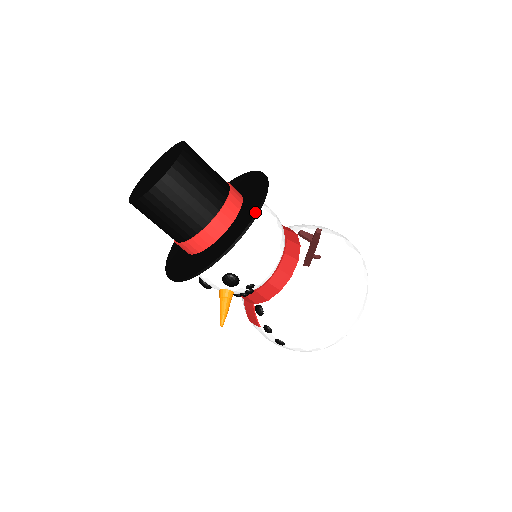
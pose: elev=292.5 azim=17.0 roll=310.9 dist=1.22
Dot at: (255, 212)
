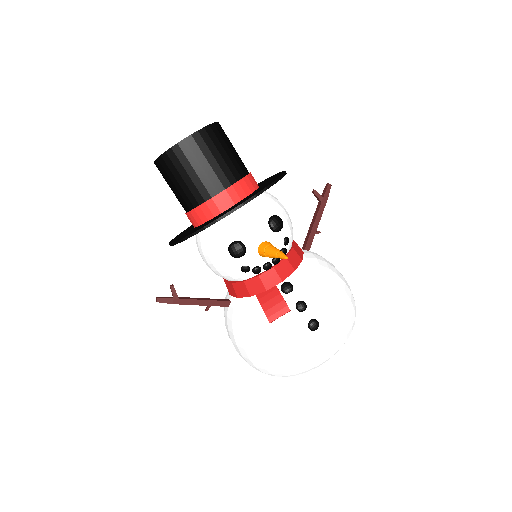
Dot at: occluded
